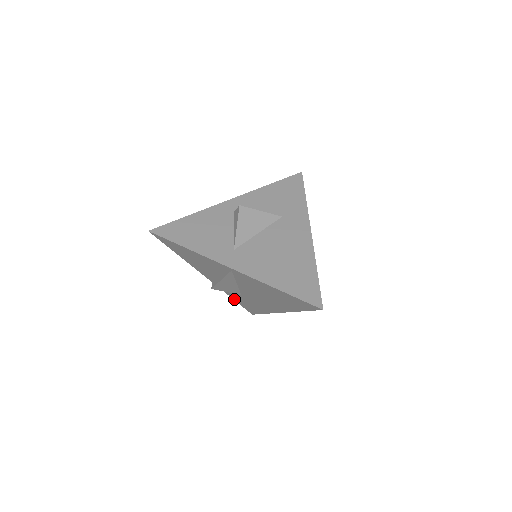
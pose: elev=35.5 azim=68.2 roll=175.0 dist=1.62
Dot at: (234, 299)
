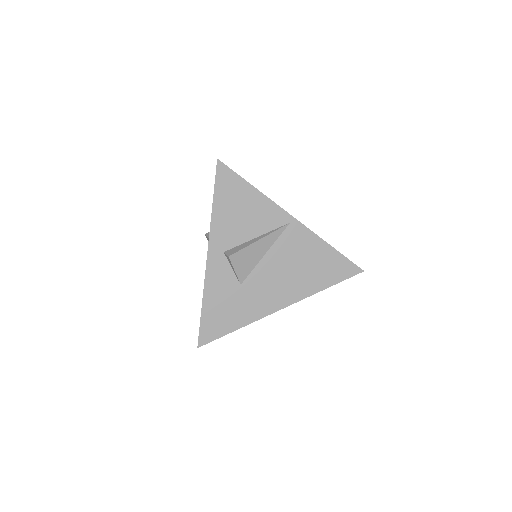
Dot at: (204, 306)
